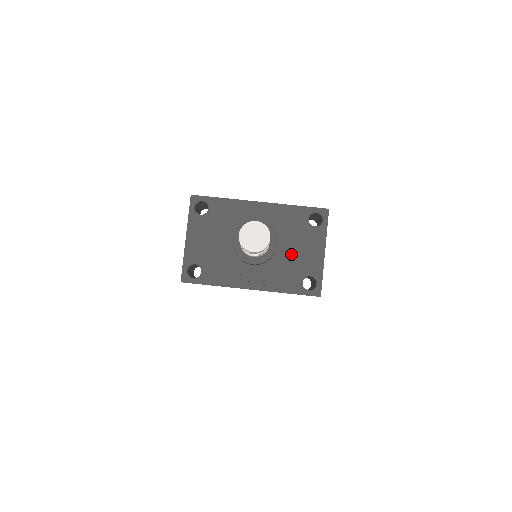
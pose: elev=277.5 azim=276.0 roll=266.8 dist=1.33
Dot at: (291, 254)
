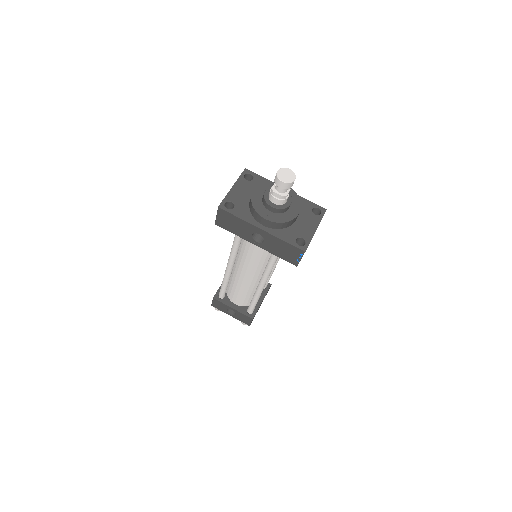
Dot at: (297, 216)
